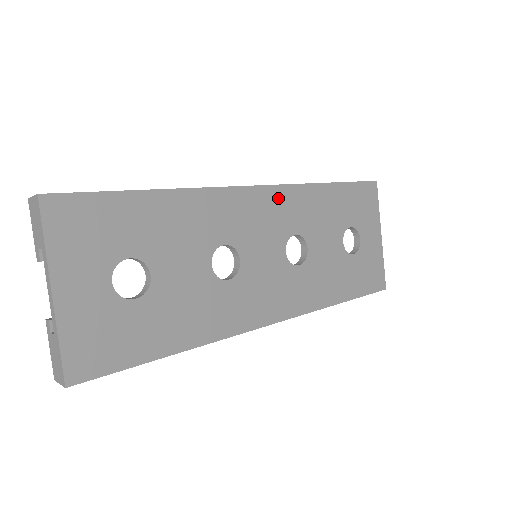
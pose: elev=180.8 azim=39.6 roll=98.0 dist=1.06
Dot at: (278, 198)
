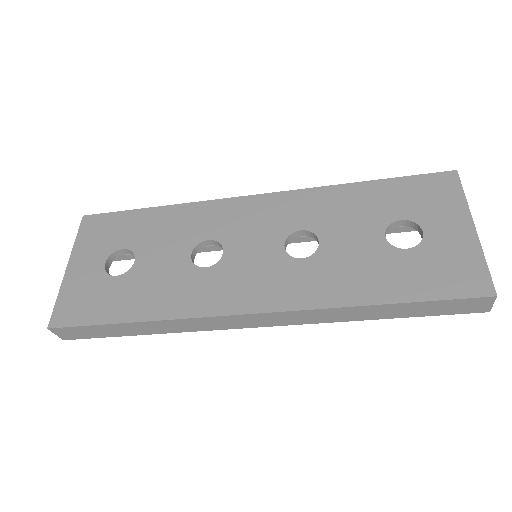
Dot at: (281, 202)
